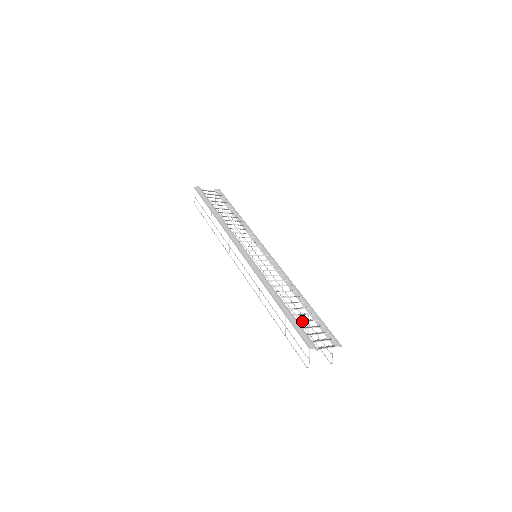
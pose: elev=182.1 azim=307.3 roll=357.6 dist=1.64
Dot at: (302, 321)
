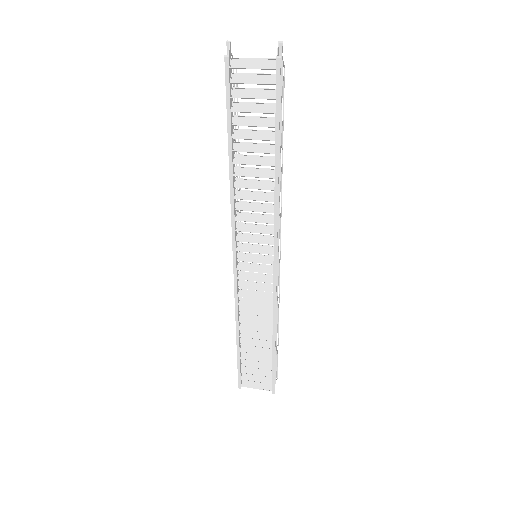
Dot at: (247, 360)
